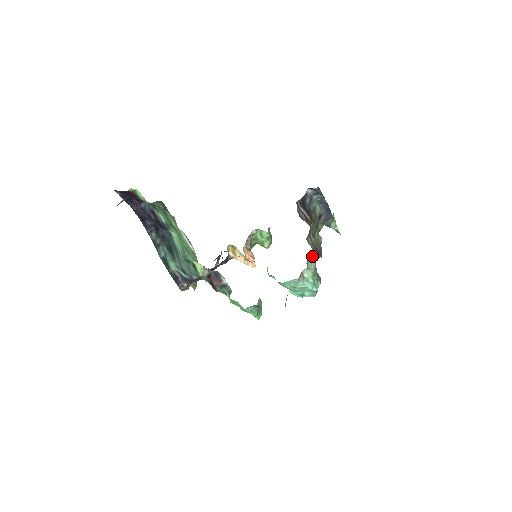
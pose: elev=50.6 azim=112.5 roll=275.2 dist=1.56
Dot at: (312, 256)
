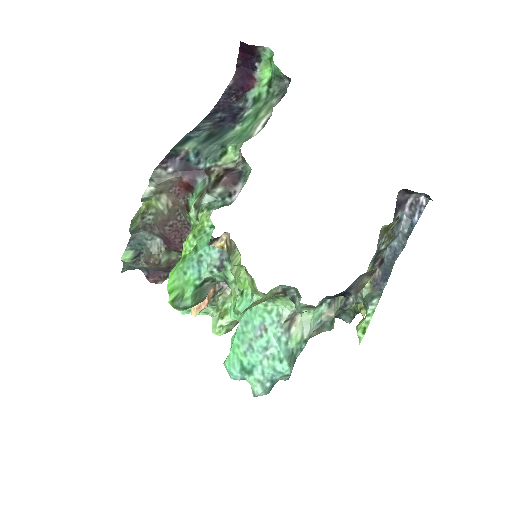
Dot at: (329, 306)
